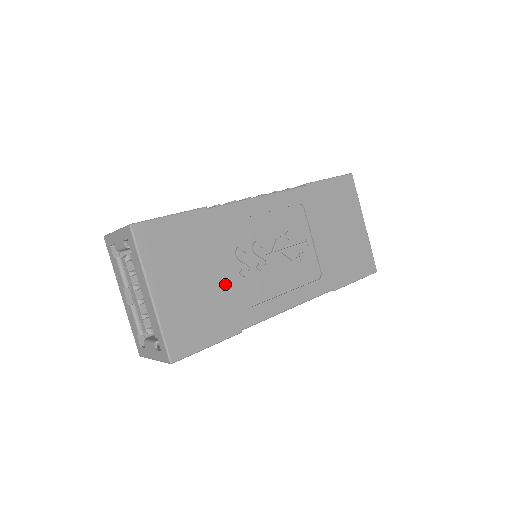
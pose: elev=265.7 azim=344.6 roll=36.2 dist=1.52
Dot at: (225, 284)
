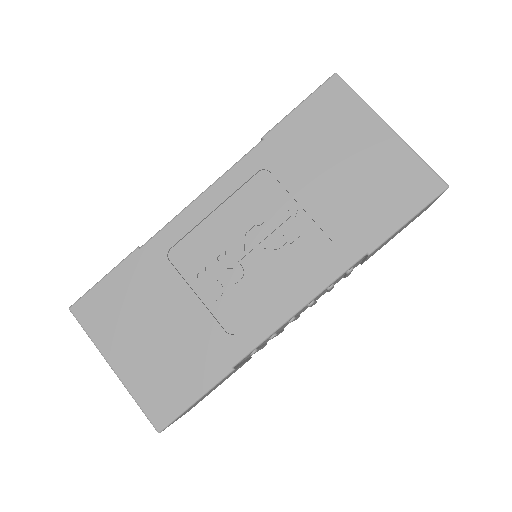
Dot at: (190, 322)
